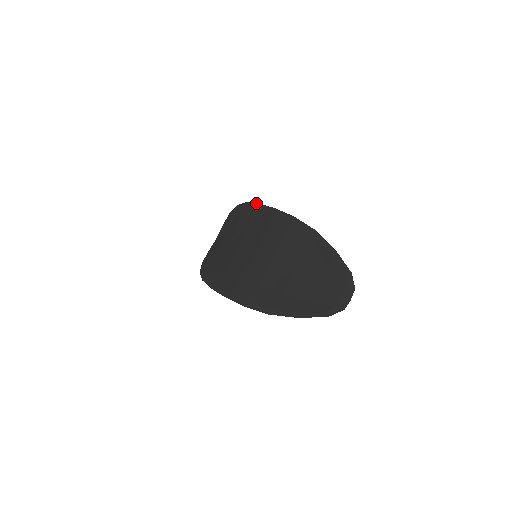
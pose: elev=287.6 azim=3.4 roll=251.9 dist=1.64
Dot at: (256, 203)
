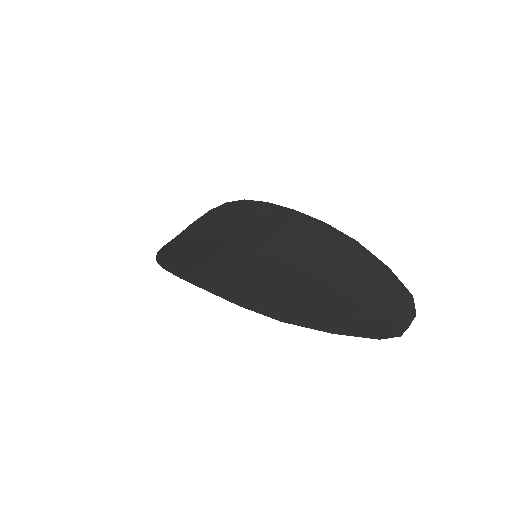
Dot at: occluded
